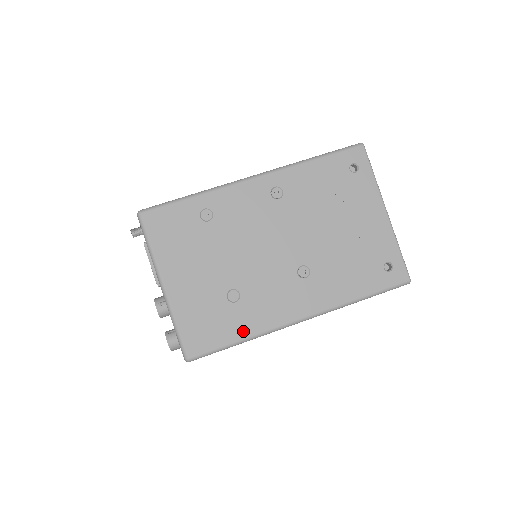
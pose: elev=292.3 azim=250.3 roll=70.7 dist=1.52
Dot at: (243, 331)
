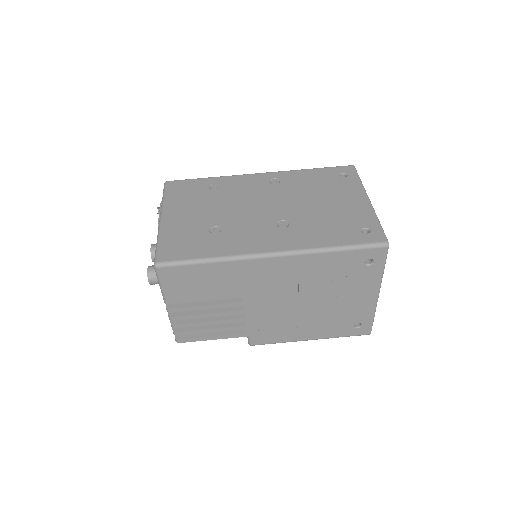
Dot at: (214, 252)
